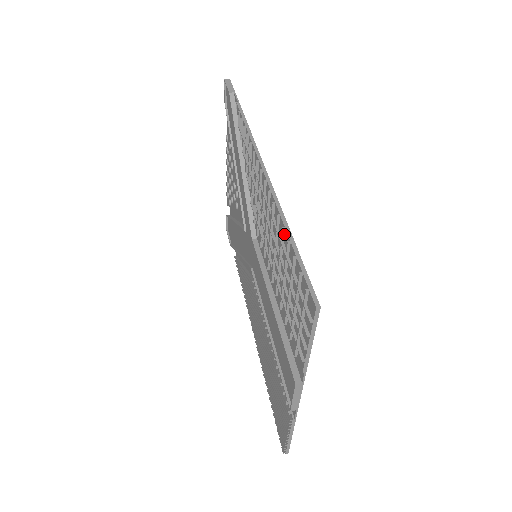
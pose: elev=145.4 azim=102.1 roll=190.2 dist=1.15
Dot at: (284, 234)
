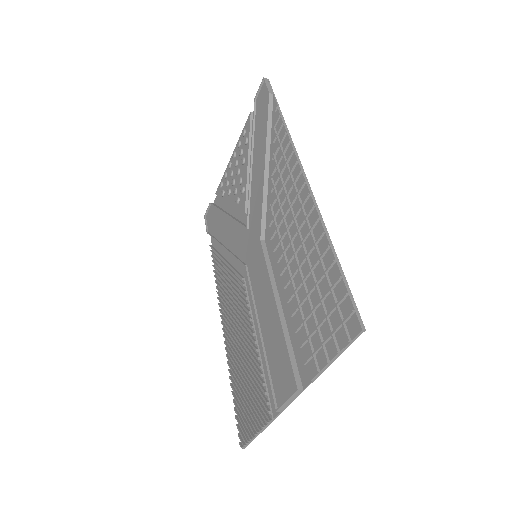
Dot at: (327, 251)
